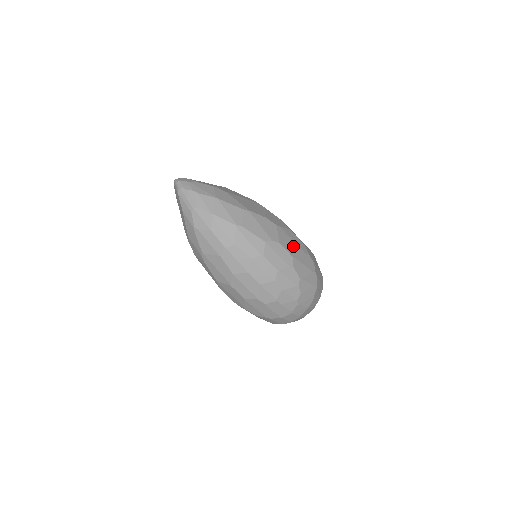
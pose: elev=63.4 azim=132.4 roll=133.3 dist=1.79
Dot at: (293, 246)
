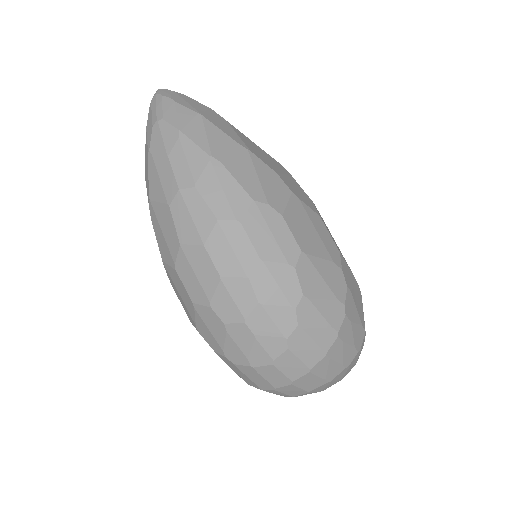
Dot at: (312, 237)
